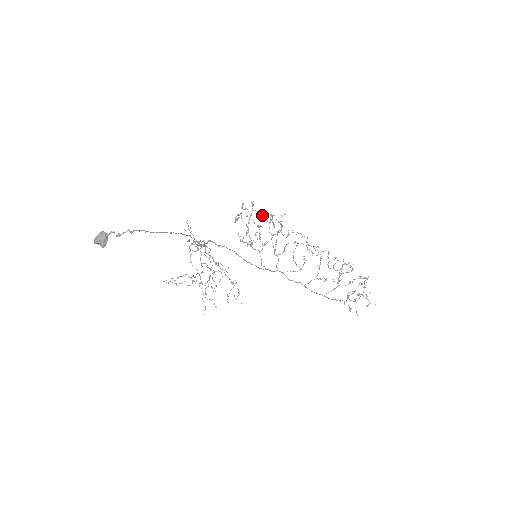
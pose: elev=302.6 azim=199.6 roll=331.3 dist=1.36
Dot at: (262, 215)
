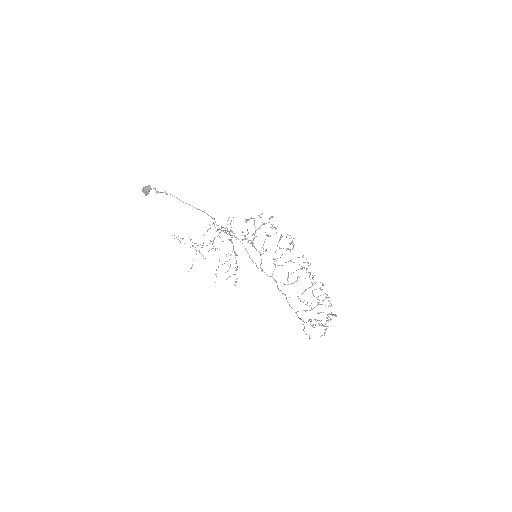
Dot at: (272, 228)
